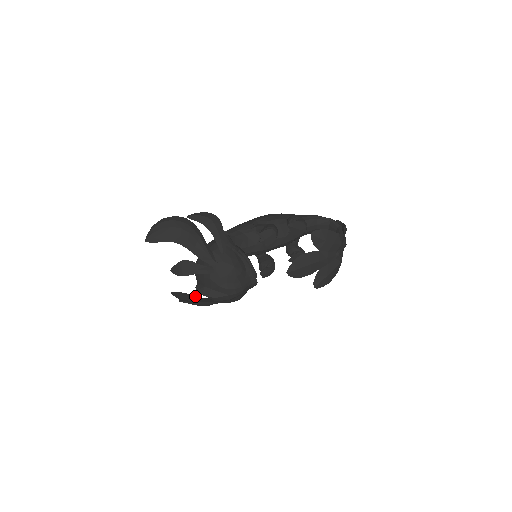
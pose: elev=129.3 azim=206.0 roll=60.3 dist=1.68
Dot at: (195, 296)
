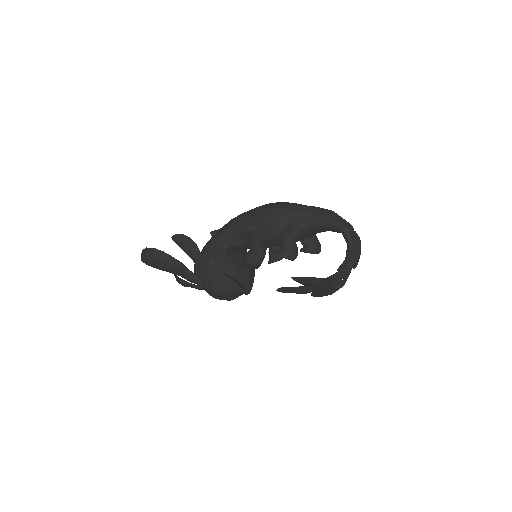
Dot at: occluded
